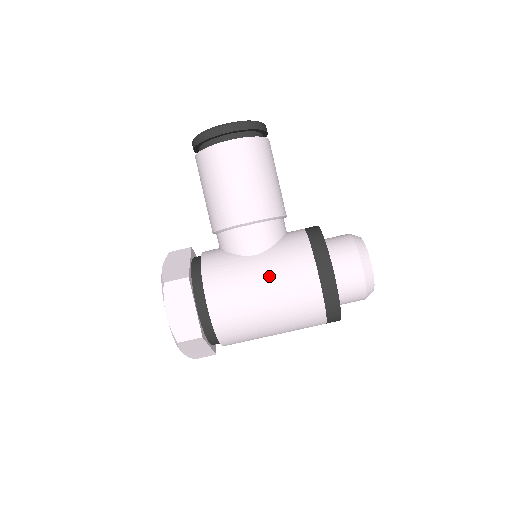
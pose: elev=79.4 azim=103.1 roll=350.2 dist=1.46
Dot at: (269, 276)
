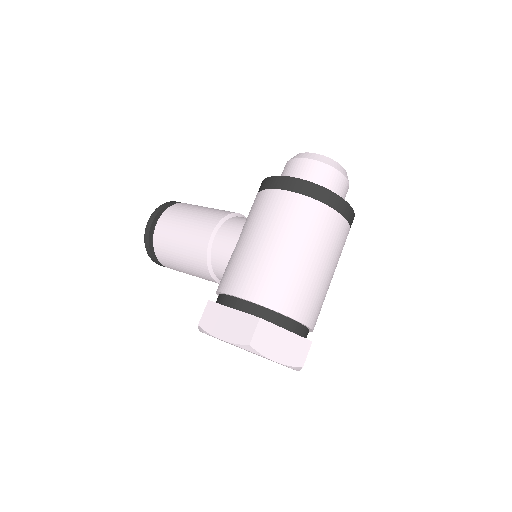
Dot at: (253, 231)
